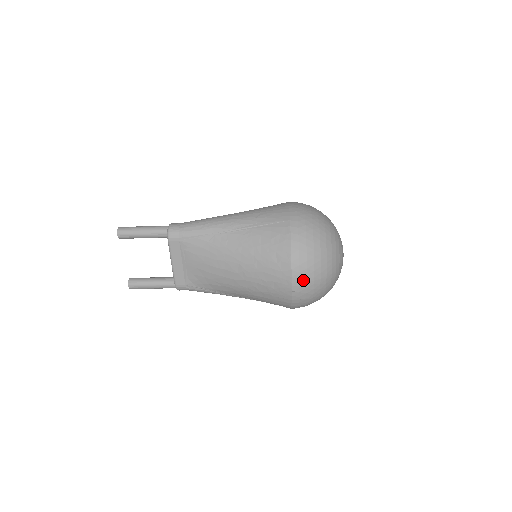
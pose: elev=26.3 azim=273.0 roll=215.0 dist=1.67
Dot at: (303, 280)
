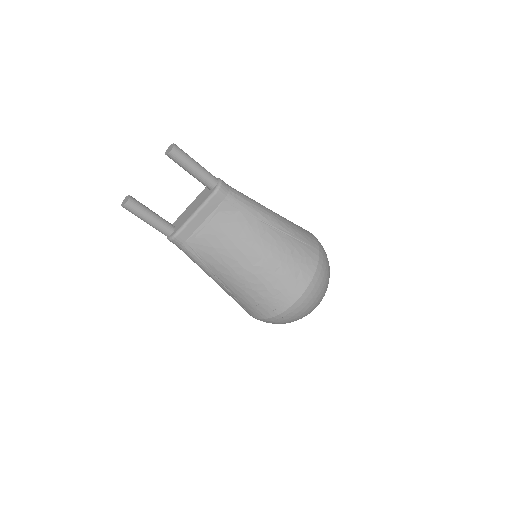
Dot at: (303, 305)
